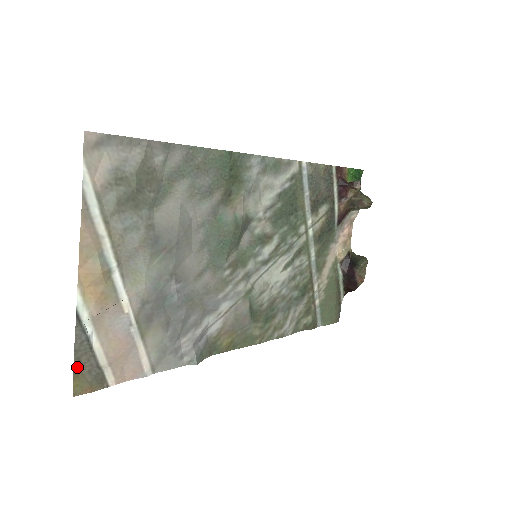
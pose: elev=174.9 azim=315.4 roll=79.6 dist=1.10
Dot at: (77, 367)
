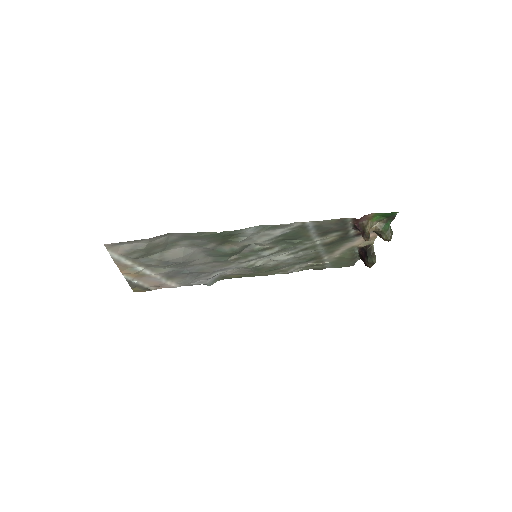
Dot at: (133, 287)
